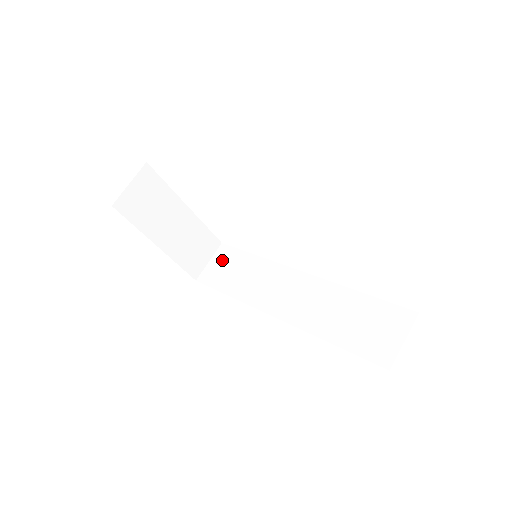
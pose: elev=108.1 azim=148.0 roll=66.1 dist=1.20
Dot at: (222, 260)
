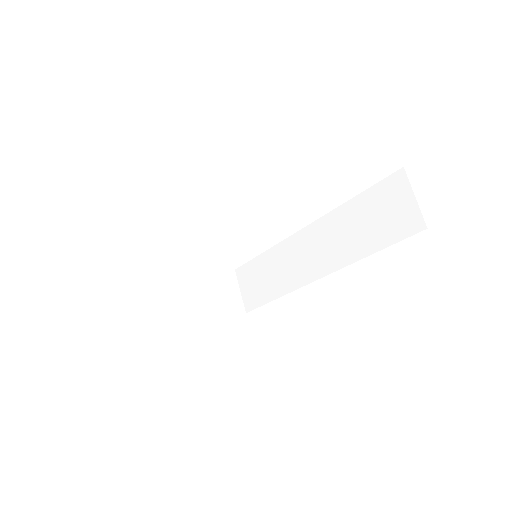
Dot at: (247, 281)
